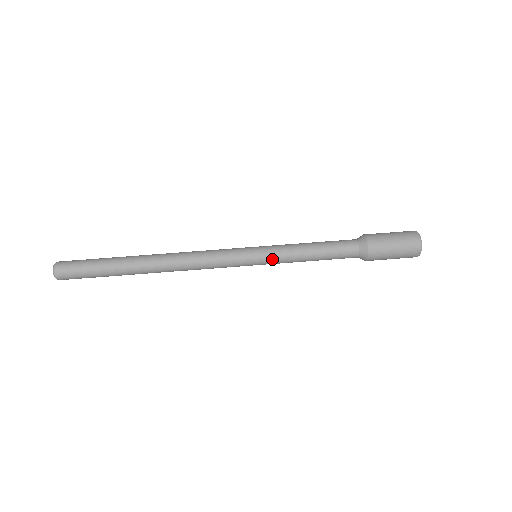
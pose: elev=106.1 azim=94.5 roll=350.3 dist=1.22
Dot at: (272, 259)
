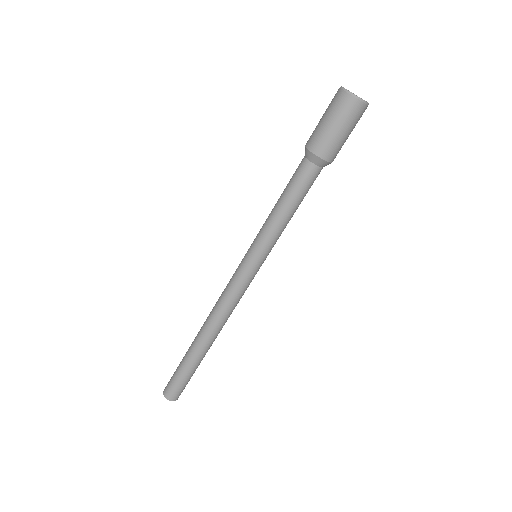
Dot at: (264, 247)
